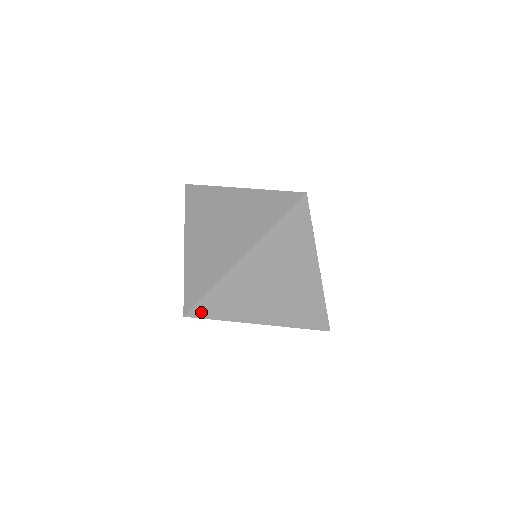
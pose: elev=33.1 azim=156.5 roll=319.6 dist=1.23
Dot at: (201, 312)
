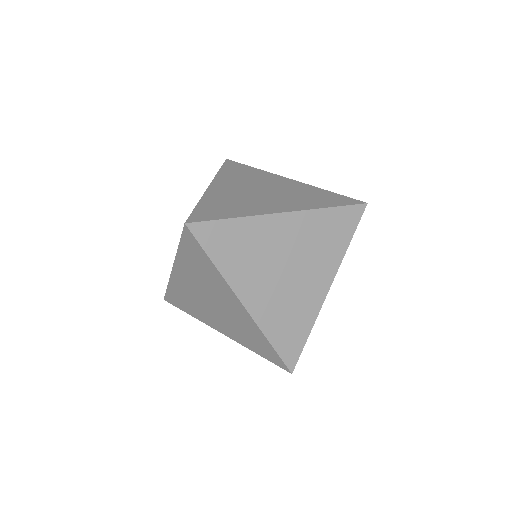
Dot at: (204, 235)
